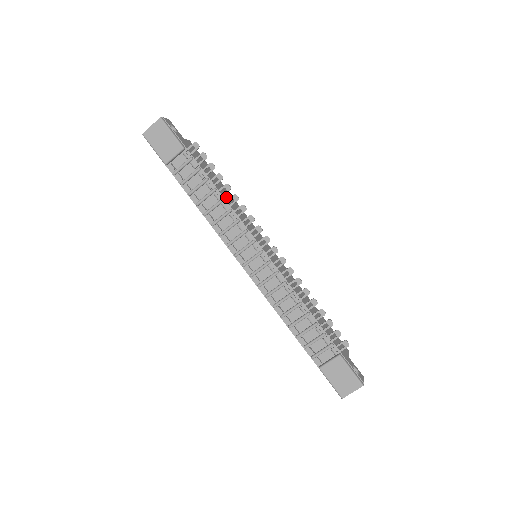
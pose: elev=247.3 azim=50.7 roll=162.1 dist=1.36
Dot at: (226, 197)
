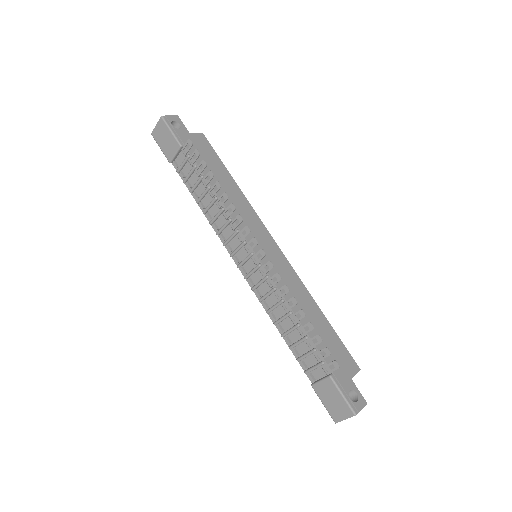
Dot at: occluded
